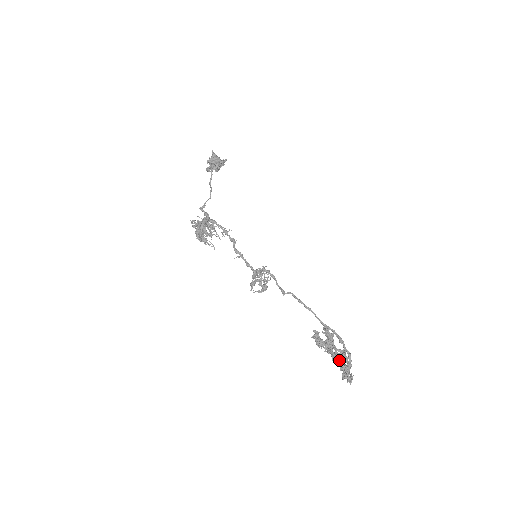
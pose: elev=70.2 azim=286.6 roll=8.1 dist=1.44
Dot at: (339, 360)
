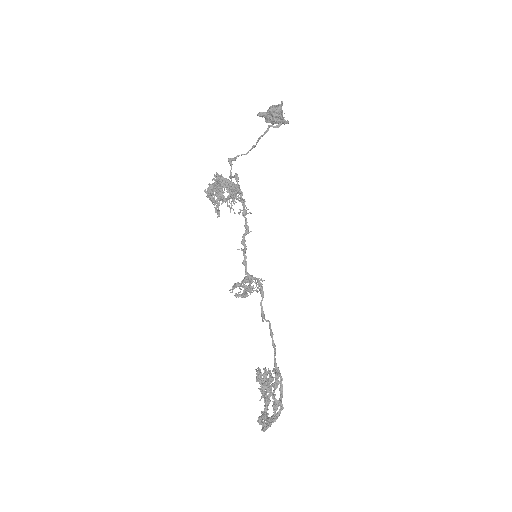
Dot at: (267, 404)
